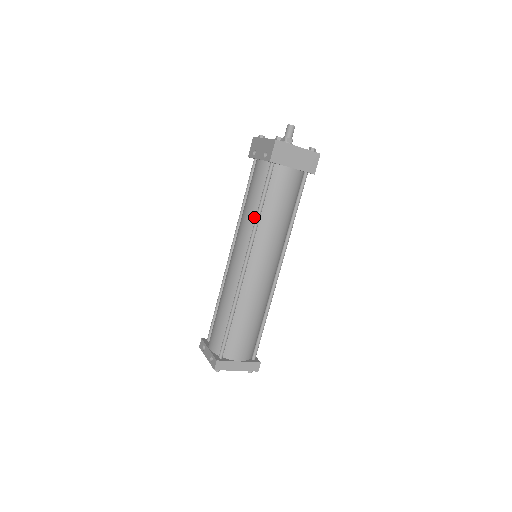
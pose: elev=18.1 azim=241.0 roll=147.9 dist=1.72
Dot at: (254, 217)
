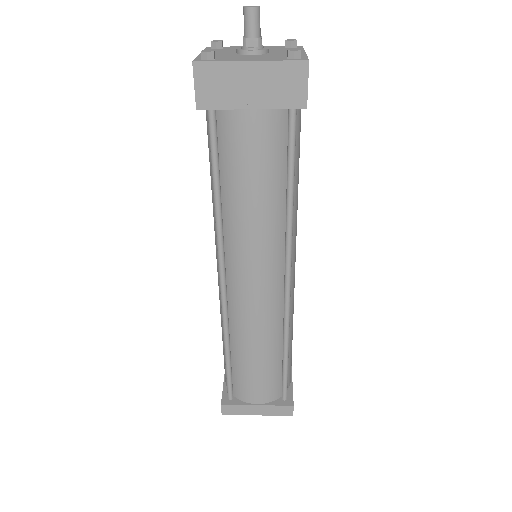
Dot at: occluded
